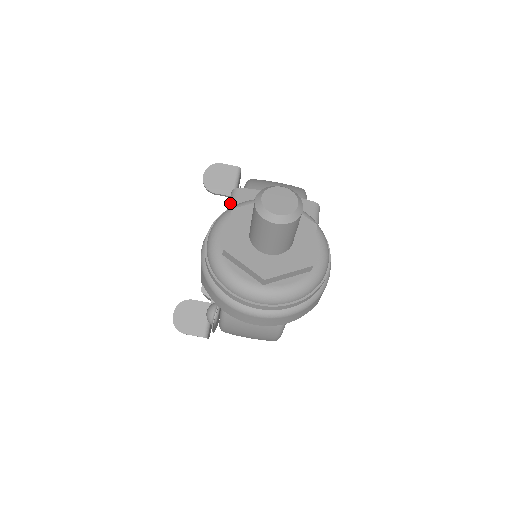
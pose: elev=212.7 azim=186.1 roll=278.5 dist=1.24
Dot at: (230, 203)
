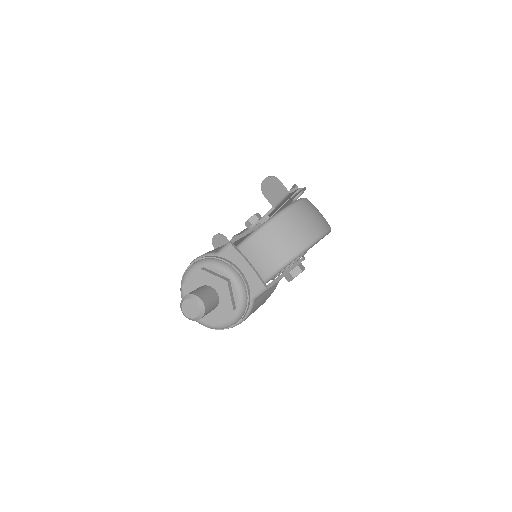
Dot at: (221, 249)
